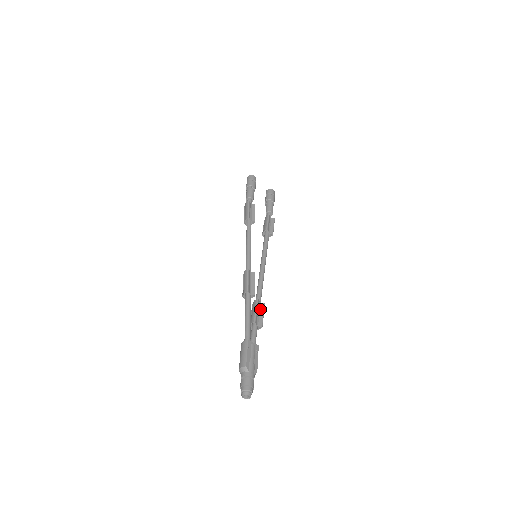
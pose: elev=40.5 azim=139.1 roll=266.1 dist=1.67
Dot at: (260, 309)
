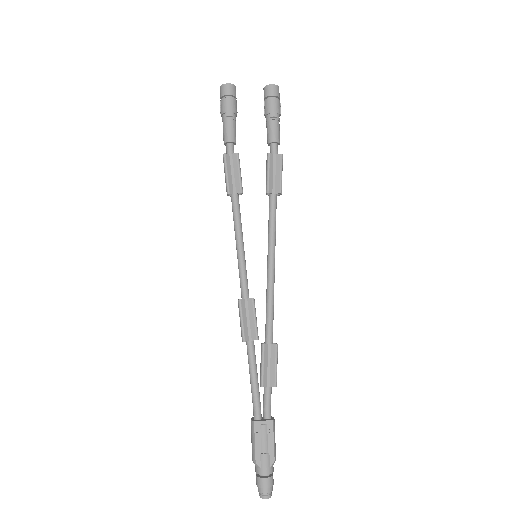
Dot at: (270, 357)
